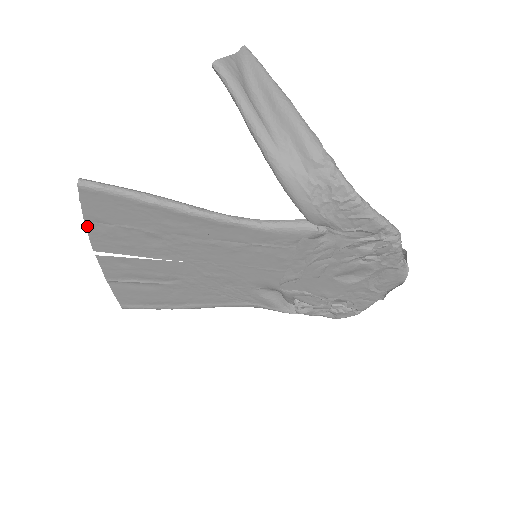
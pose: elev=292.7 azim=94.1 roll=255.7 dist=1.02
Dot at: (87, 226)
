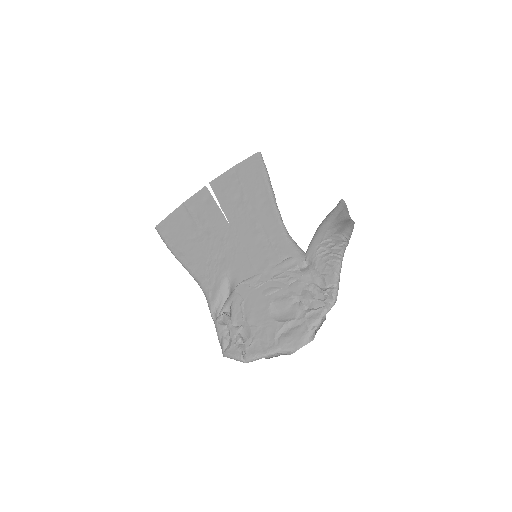
Dot at: (229, 170)
